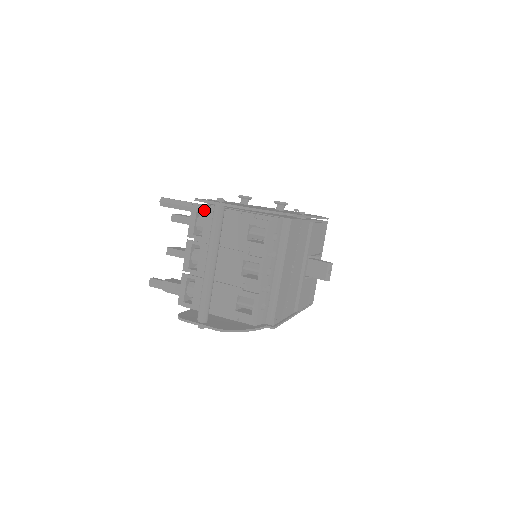
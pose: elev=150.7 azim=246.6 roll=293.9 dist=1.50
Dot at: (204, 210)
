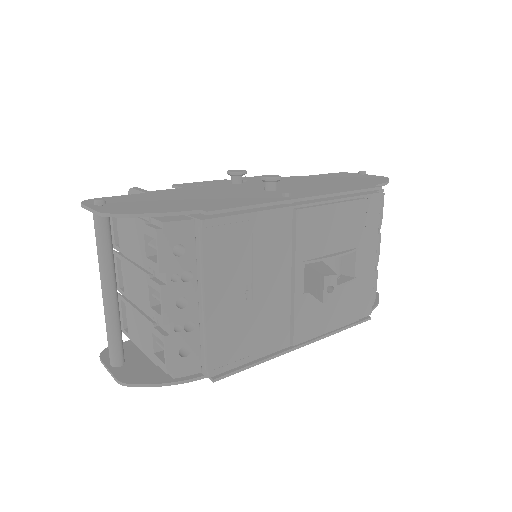
Dot at: occluded
